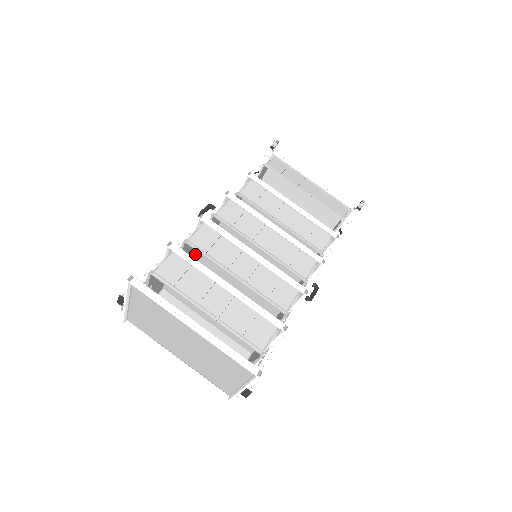
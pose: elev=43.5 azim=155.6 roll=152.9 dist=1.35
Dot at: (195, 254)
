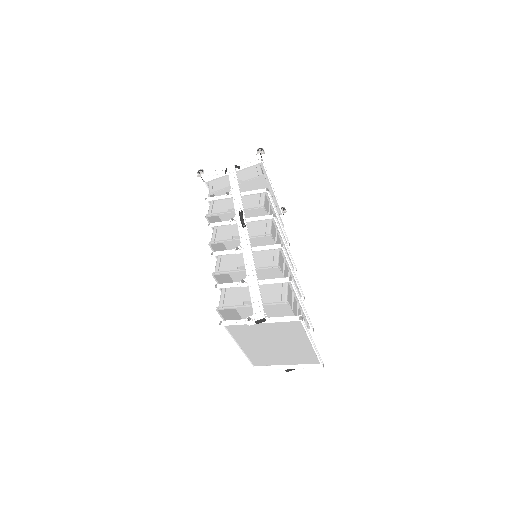
Dot at: (232, 254)
